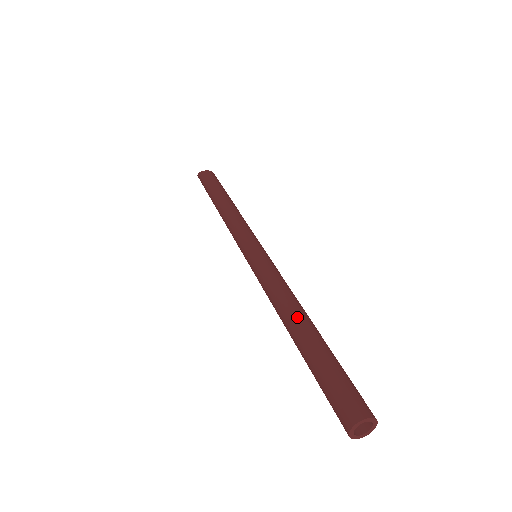
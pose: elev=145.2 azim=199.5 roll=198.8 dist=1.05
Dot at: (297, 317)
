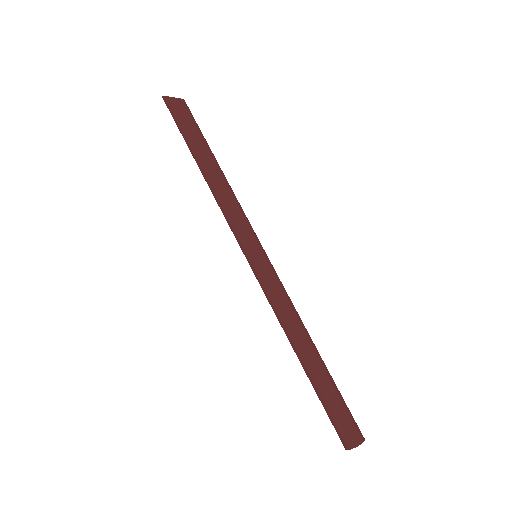
Dot at: (309, 347)
